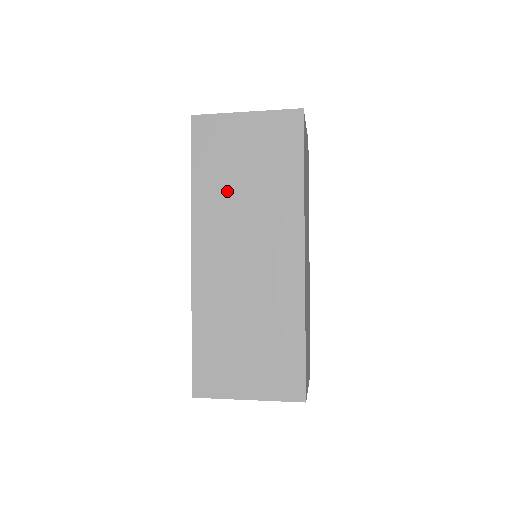
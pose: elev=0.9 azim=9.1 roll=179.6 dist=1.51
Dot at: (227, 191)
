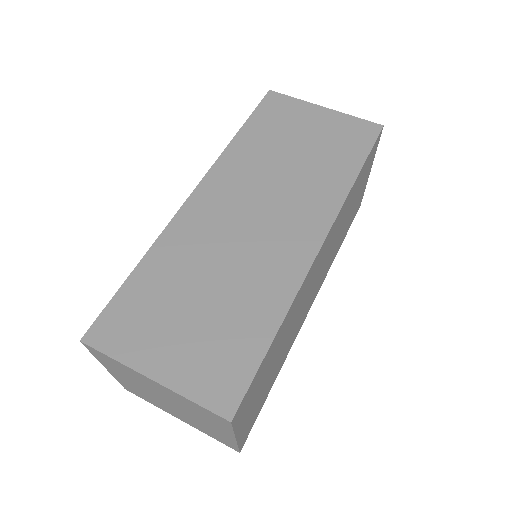
Dot at: (268, 155)
